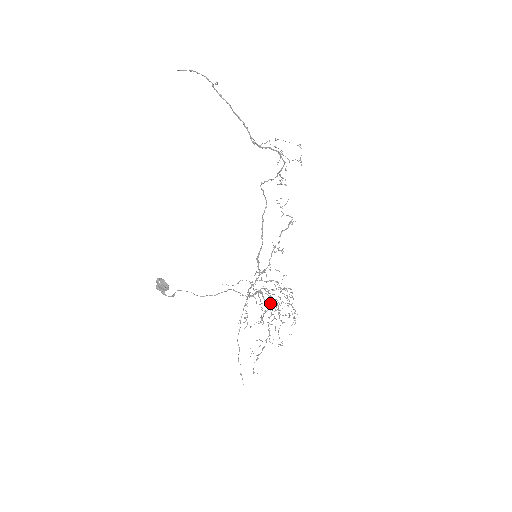
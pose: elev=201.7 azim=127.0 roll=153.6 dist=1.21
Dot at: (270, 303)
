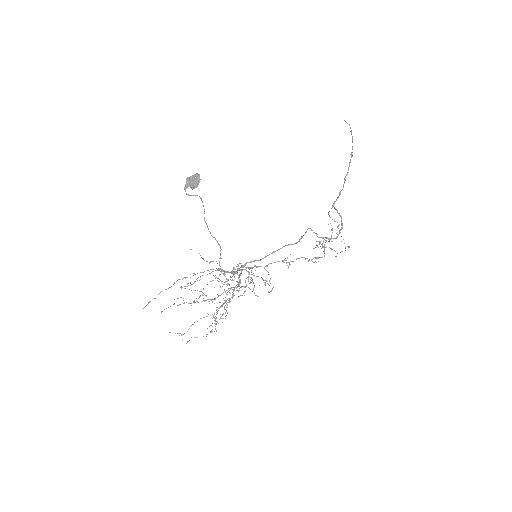
Dot at: (235, 286)
